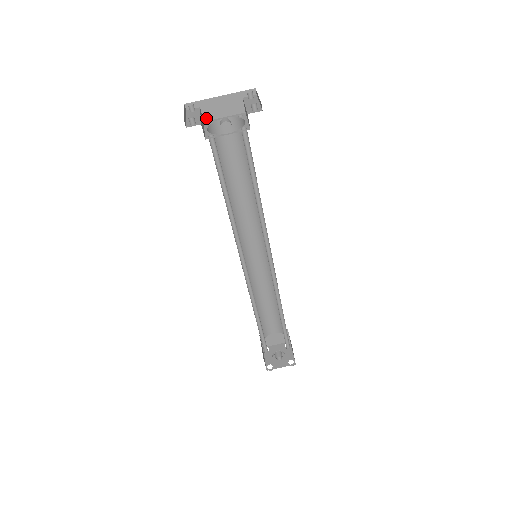
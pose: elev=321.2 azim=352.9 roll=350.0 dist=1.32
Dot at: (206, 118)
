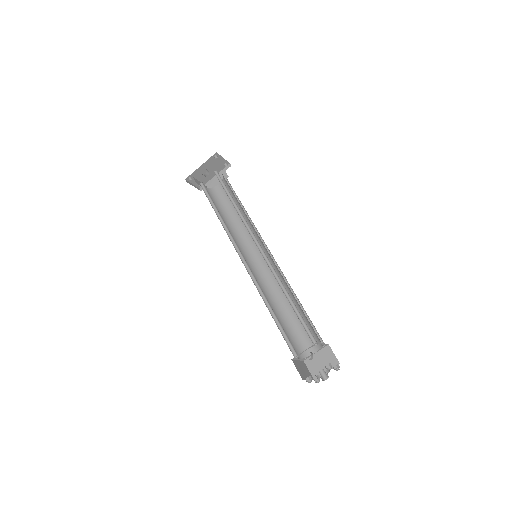
Dot at: occluded
